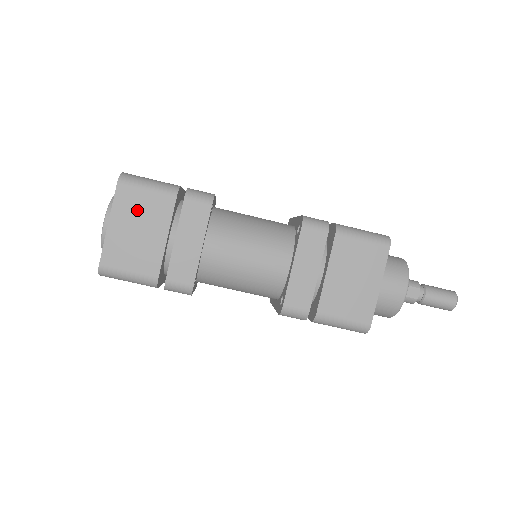
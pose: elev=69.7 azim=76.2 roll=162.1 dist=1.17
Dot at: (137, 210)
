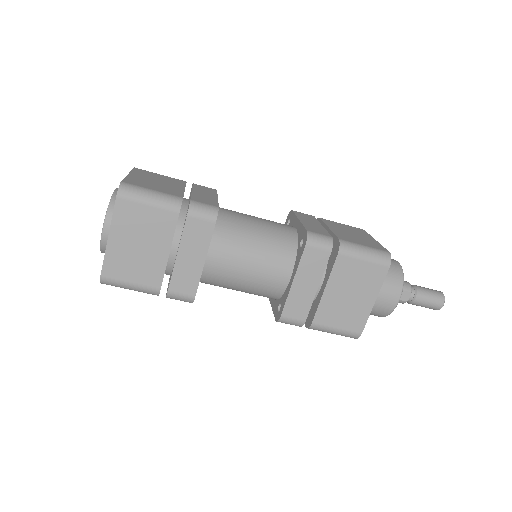
Dot at: (138, 225)
